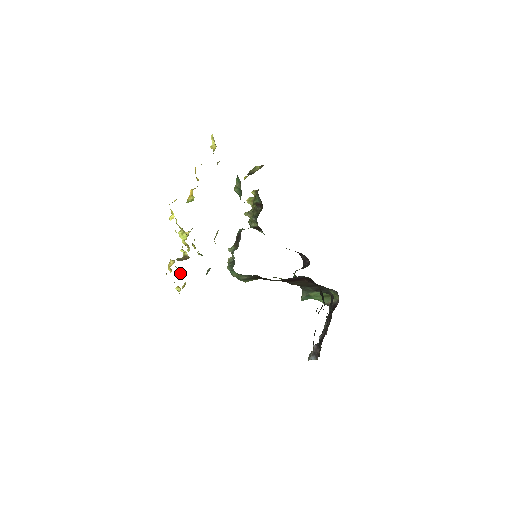
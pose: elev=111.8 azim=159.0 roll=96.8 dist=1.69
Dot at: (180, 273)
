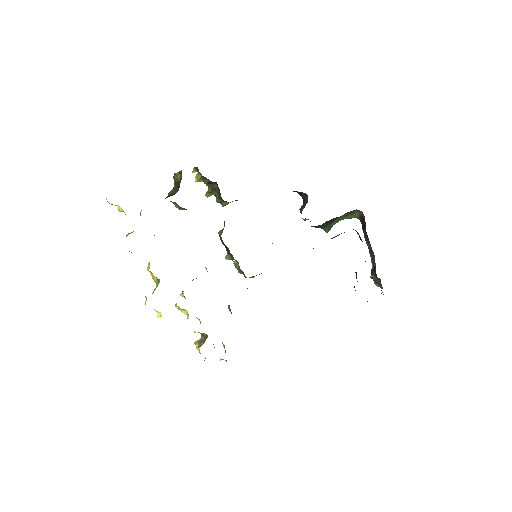
Dot at: occluded
